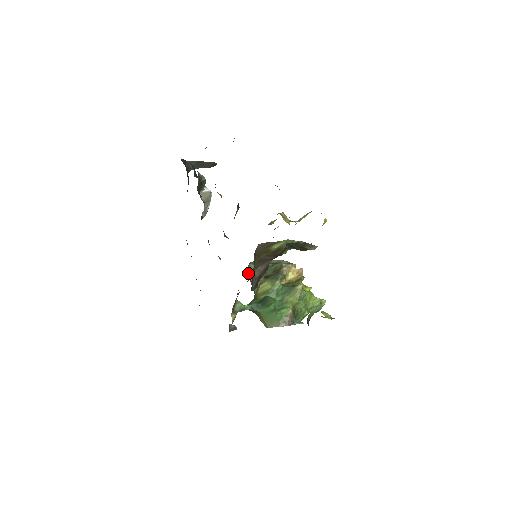
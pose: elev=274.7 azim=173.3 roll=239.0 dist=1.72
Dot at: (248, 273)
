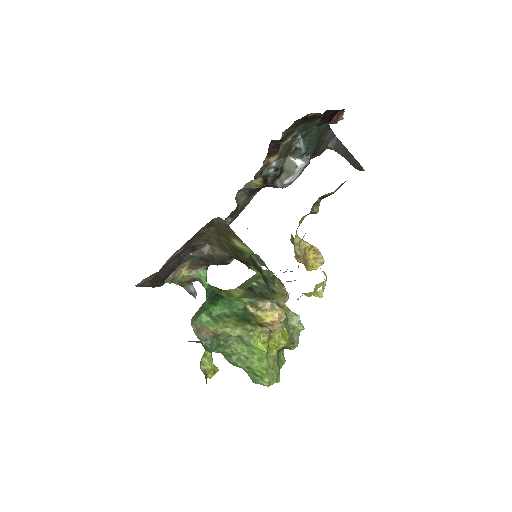
Dot at: occluded
